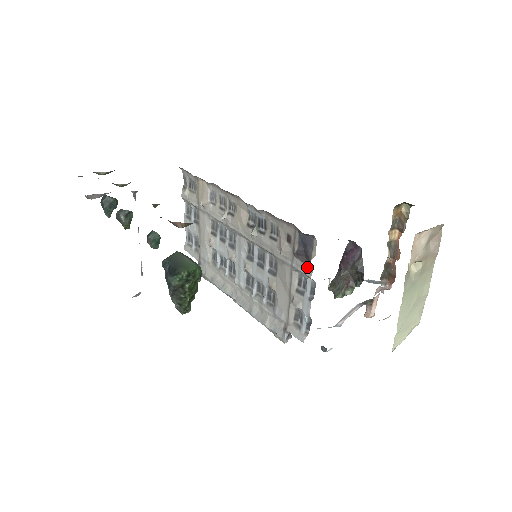
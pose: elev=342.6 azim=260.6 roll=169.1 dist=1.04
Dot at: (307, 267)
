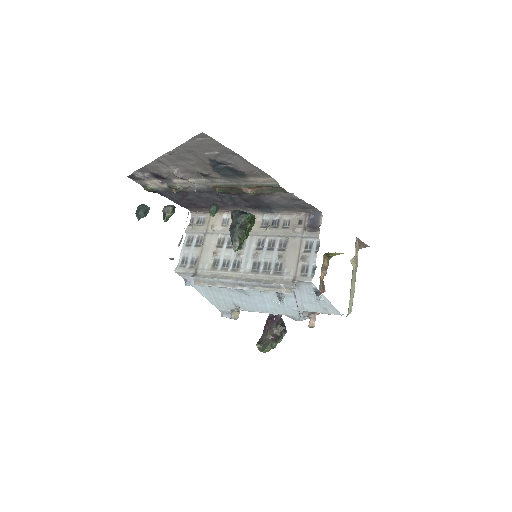
Dot at: (315, 233)
